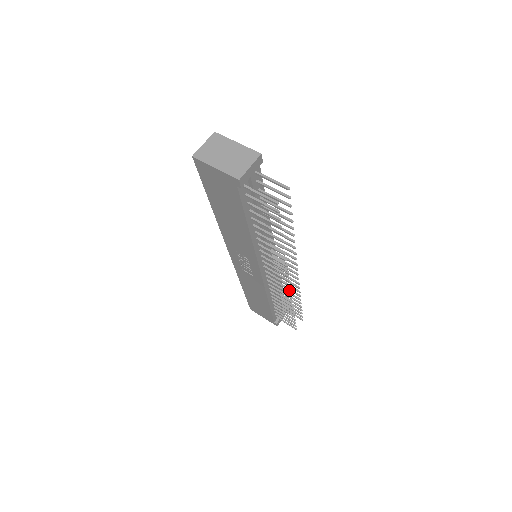
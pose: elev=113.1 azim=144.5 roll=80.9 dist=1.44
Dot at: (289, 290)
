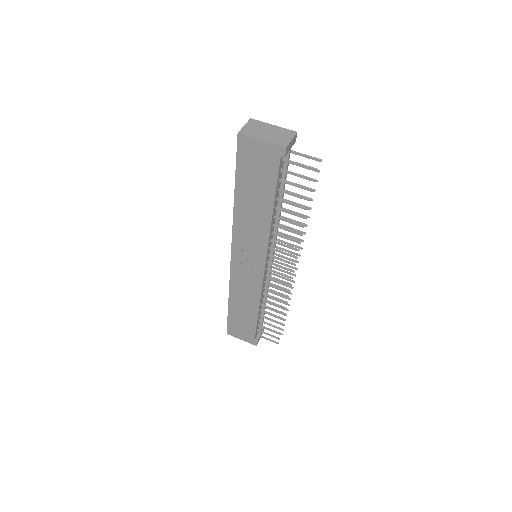
Dot at: (290, 285)
